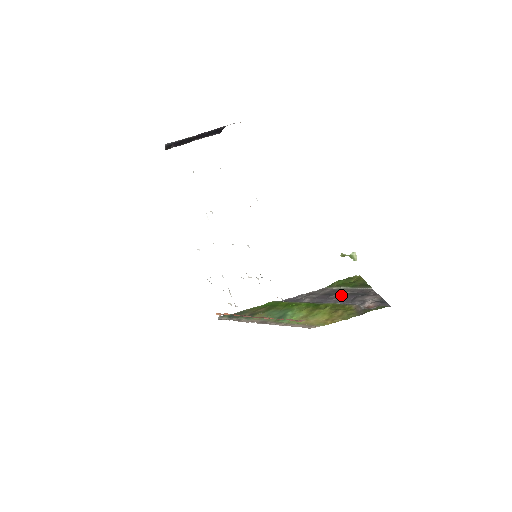
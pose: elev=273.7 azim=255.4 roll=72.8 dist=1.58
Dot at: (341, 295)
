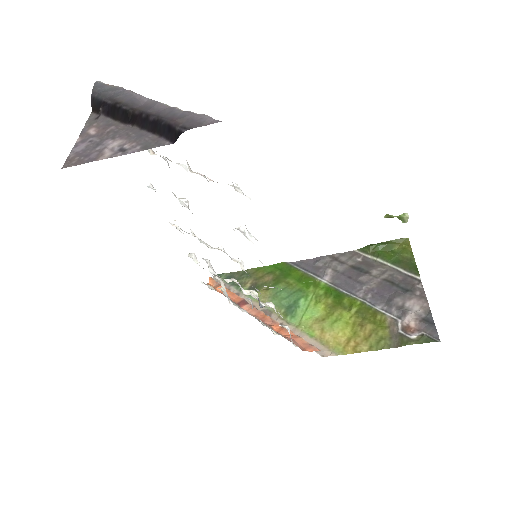
Dot at: (375, 281)
